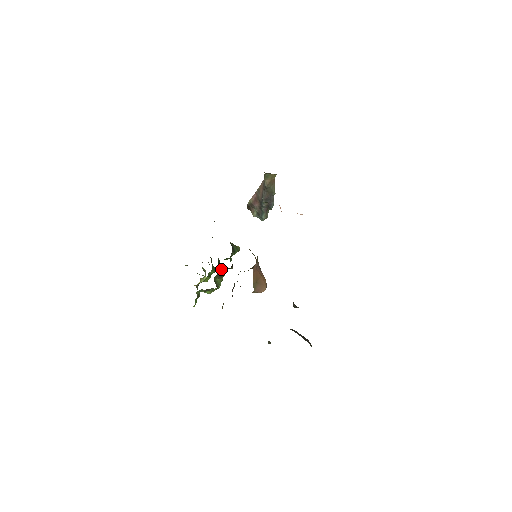
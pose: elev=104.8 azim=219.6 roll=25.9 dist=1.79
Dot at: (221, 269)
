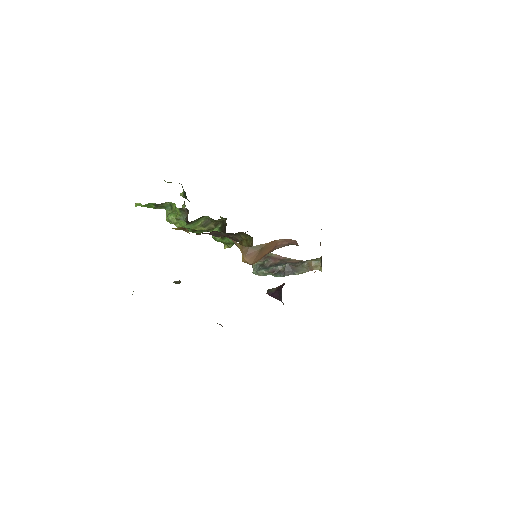
Dot at: (217, 223)
